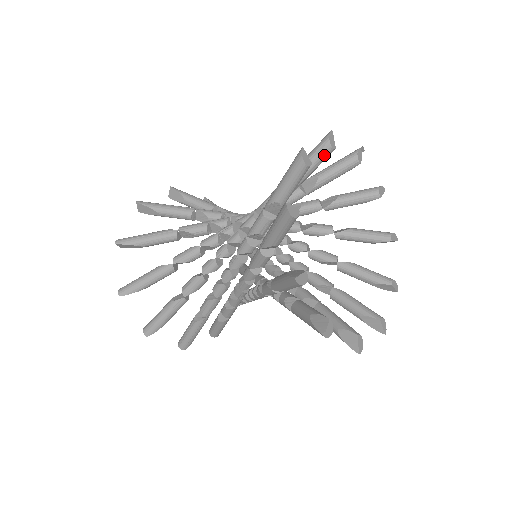
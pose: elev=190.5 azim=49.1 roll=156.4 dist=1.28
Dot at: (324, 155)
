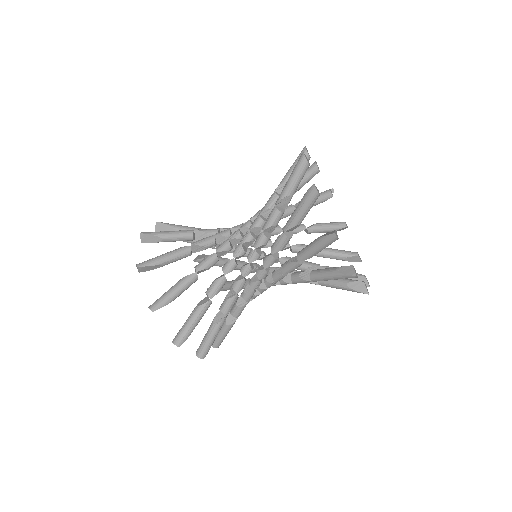
Dot at: (313, 172)
